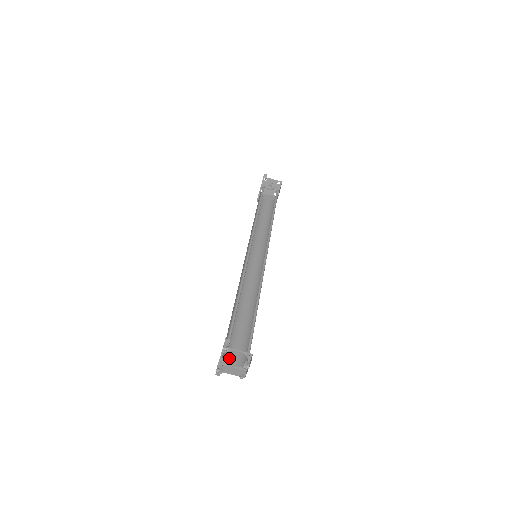
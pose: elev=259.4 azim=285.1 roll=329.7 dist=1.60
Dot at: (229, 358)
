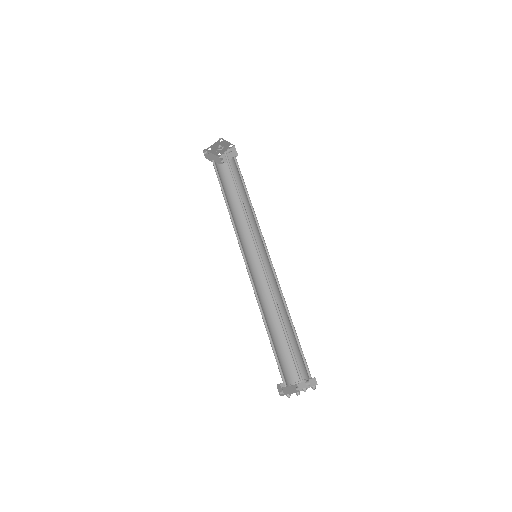
Dot at: (297, 376)
